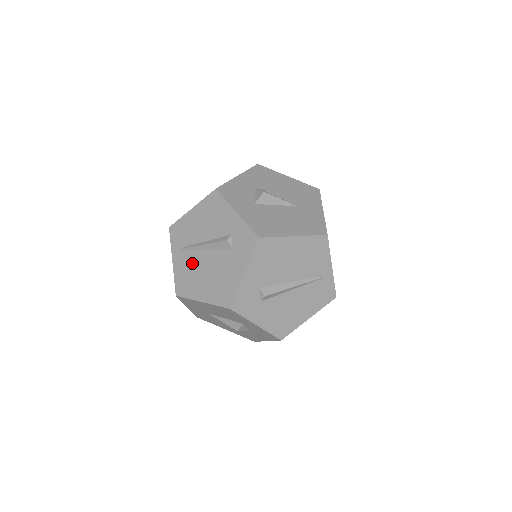
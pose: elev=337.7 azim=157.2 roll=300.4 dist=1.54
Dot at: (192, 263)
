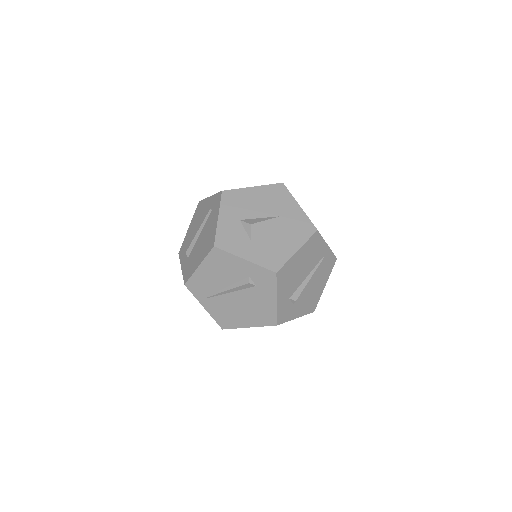
Dot at: (224, 305)
